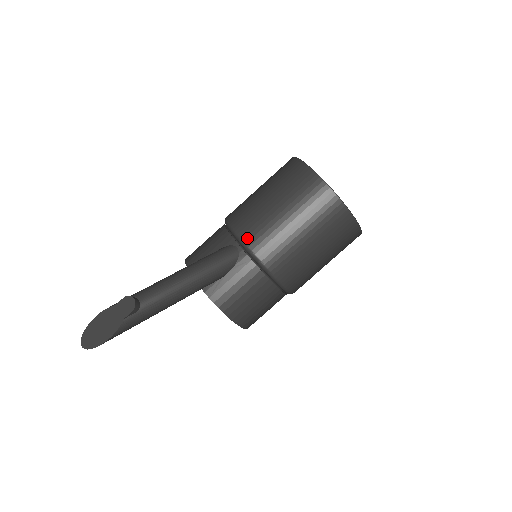
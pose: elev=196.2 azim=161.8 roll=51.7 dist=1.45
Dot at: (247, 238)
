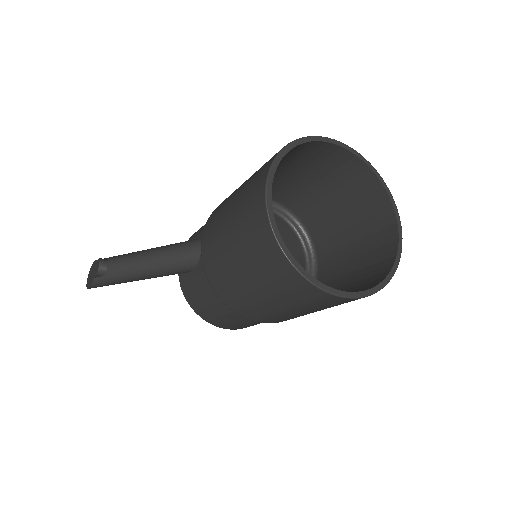
Dot at: (204, 242)
